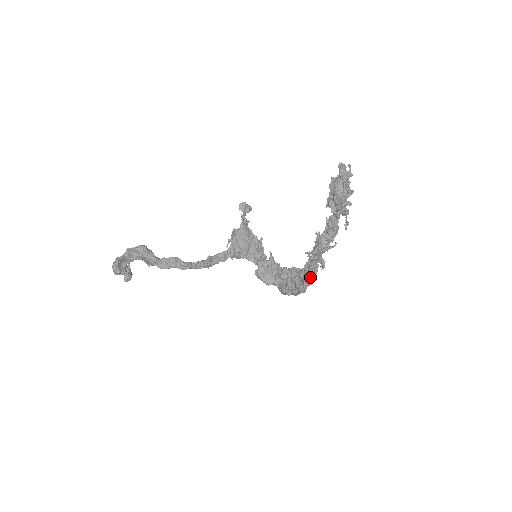
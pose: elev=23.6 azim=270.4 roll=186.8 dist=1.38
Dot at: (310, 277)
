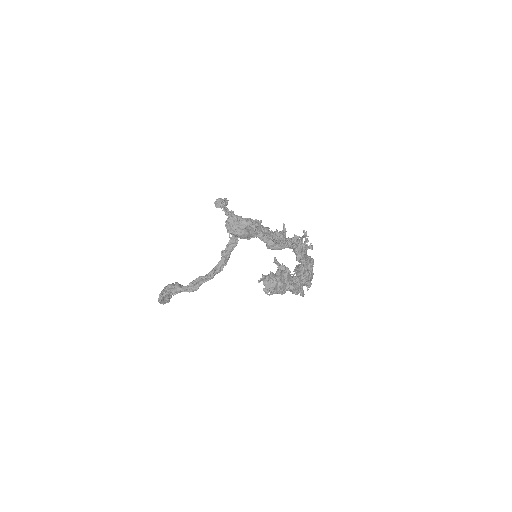
Dot at: (306, 284)
